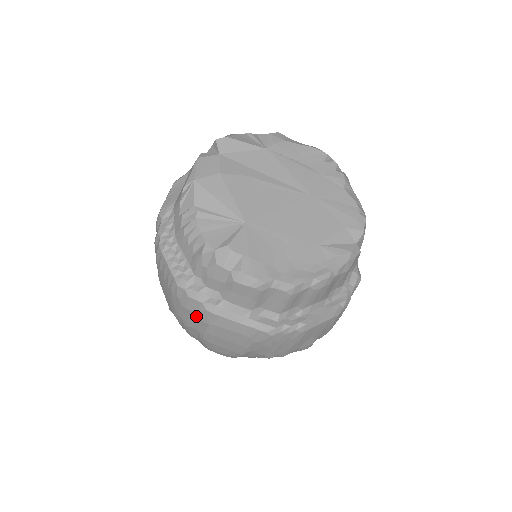
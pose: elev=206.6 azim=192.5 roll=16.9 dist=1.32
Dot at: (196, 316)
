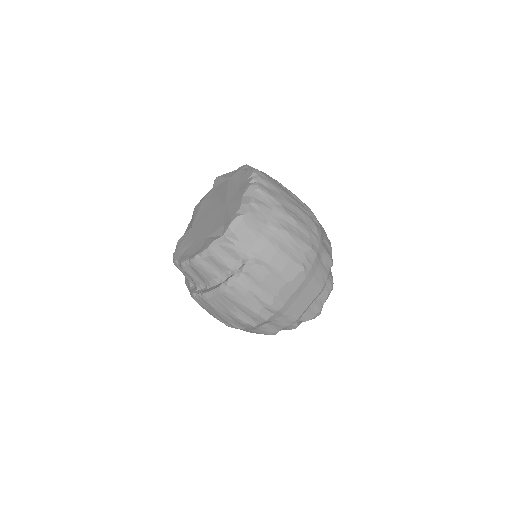
Dot at: occluded
